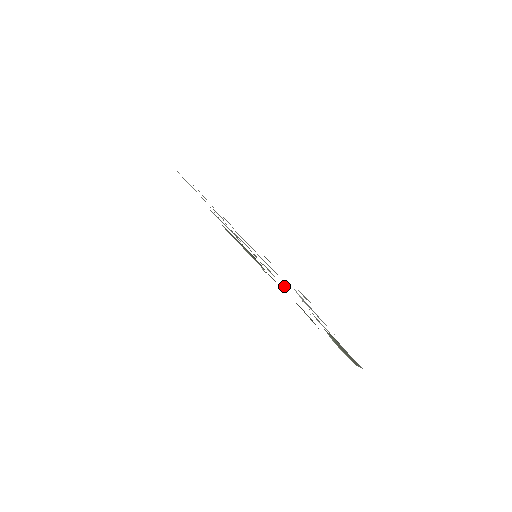
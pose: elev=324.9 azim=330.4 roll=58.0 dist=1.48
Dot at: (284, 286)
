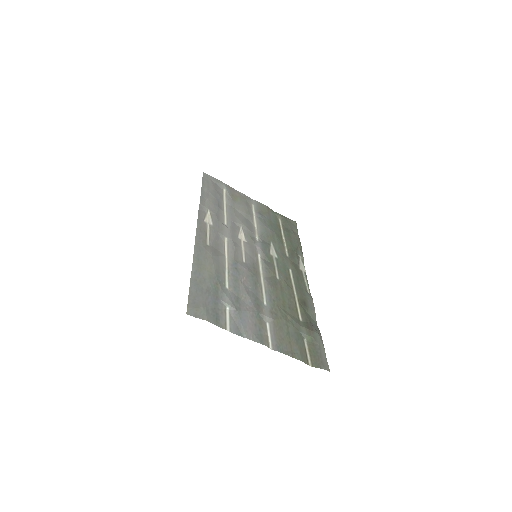
Dot at: (269, 285)
